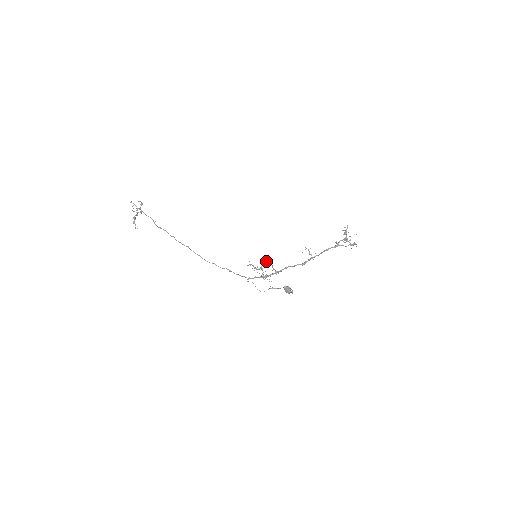
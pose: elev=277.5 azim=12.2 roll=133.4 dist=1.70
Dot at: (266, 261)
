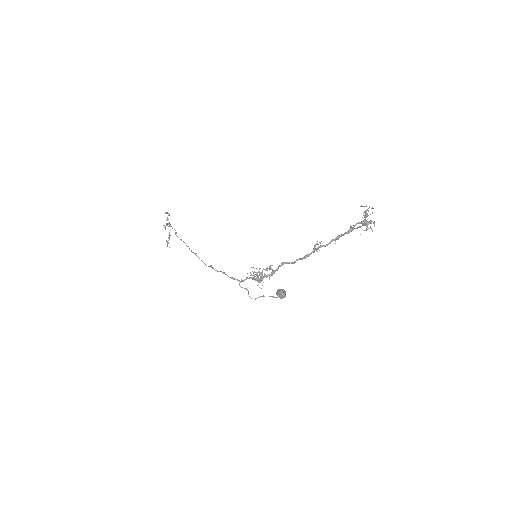
Dot at: occluded
